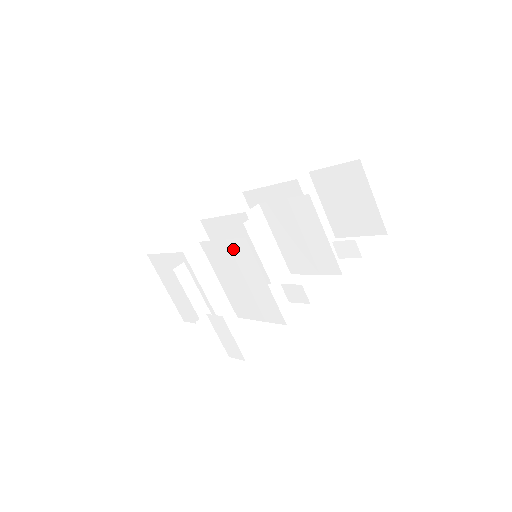
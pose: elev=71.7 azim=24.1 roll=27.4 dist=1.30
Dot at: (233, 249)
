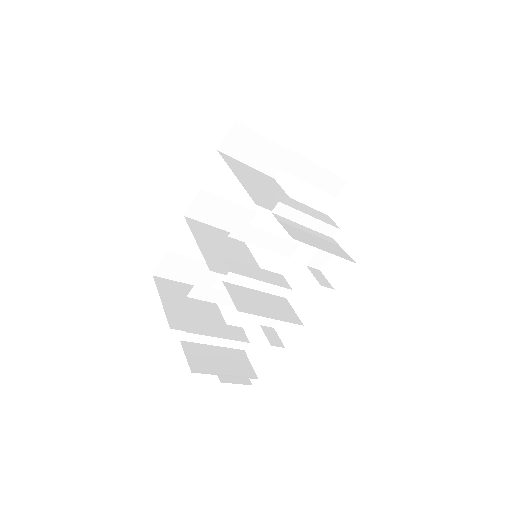
Dot at: occluded
